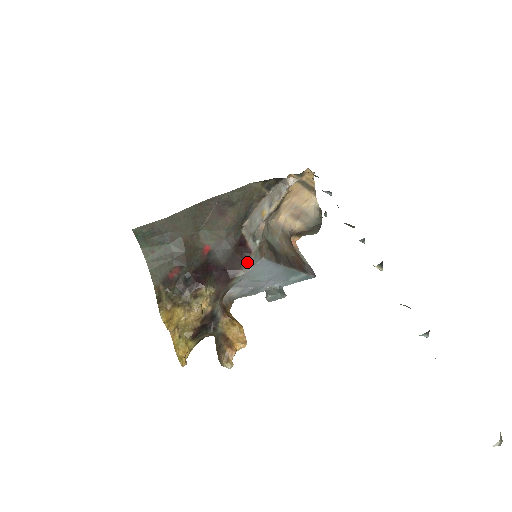
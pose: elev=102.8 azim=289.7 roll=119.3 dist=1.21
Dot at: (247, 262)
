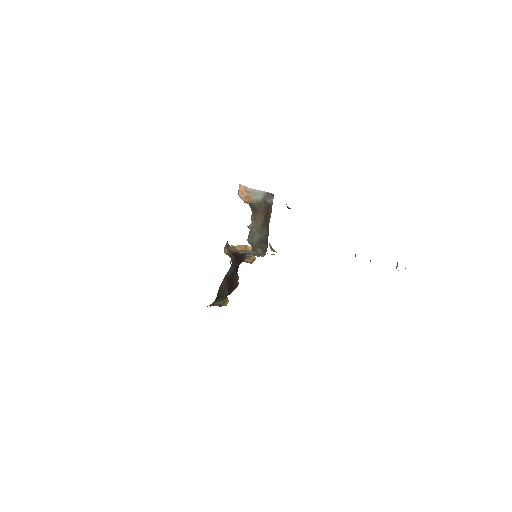
Dot at: (248, 256)
